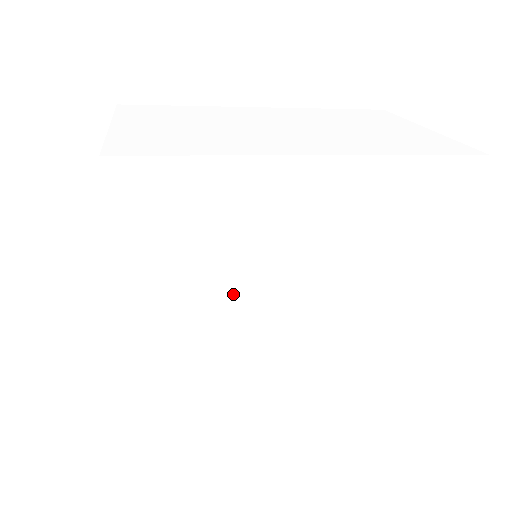
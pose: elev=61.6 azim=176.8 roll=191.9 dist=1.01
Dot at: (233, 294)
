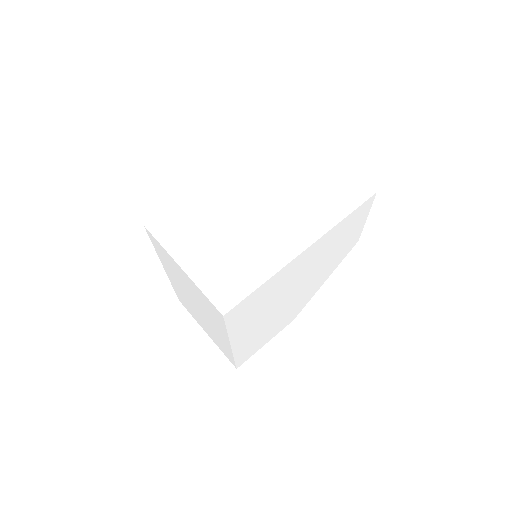
Dot at: (275, 304)
